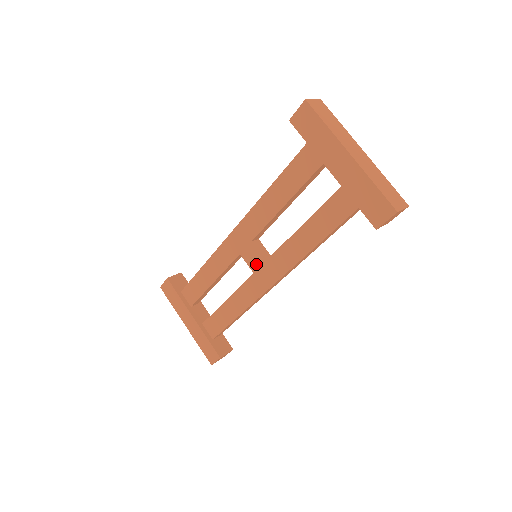
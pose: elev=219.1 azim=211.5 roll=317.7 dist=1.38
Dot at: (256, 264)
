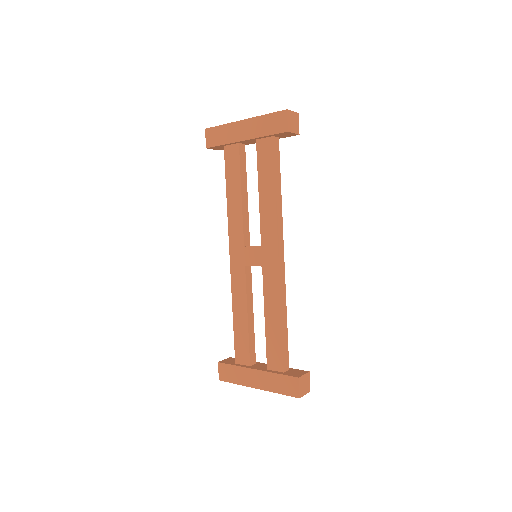
Dot at: (258, 257)
